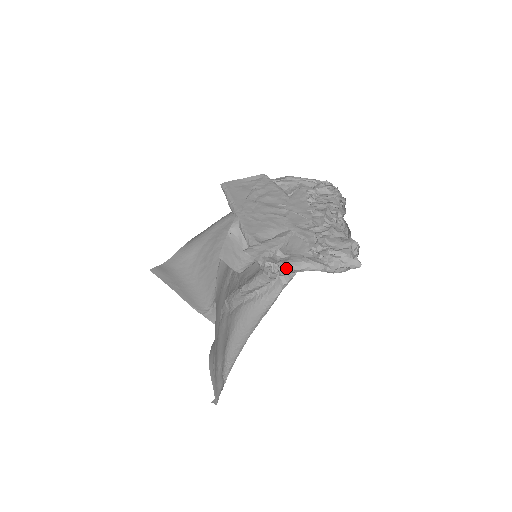
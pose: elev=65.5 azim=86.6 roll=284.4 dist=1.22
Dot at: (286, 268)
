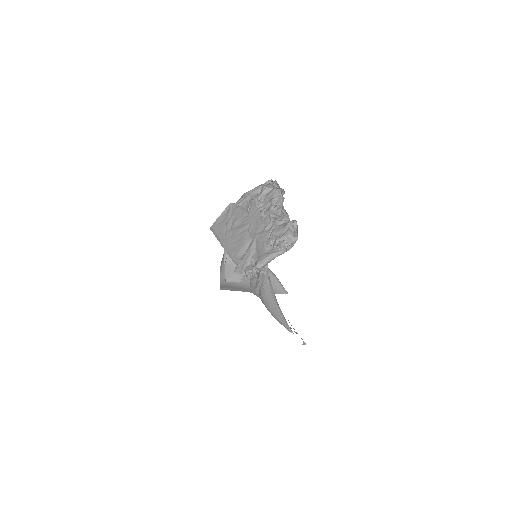
Dot at: (258, 268)
